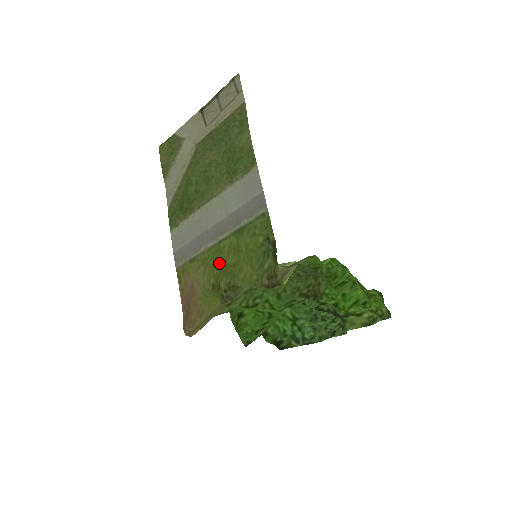
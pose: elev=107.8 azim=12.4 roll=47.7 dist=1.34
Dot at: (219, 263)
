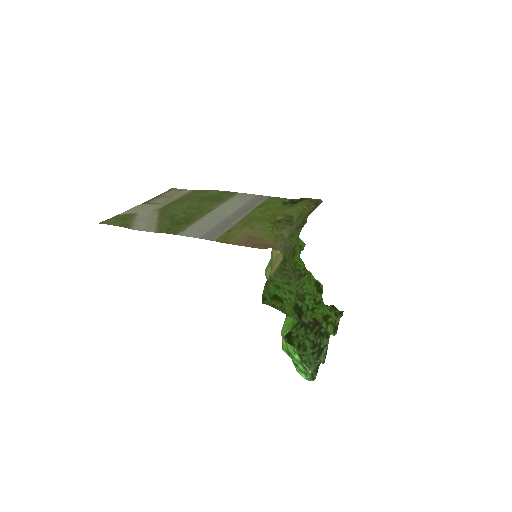
Dot at: (260, 219)
